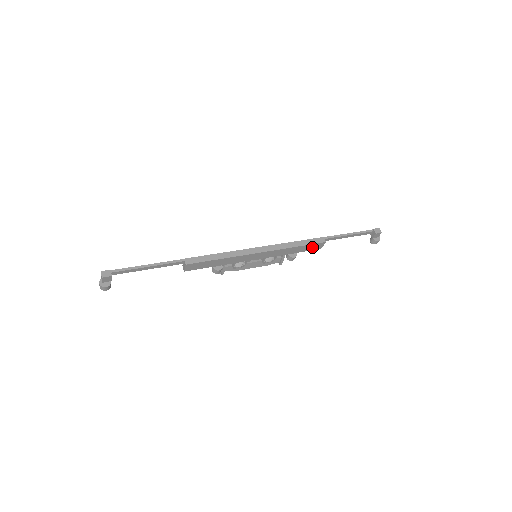
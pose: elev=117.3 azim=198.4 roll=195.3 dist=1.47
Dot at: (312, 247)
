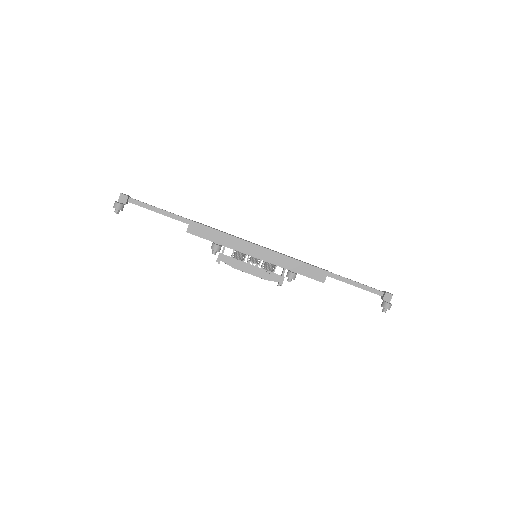
Dot at: (314, 273)
